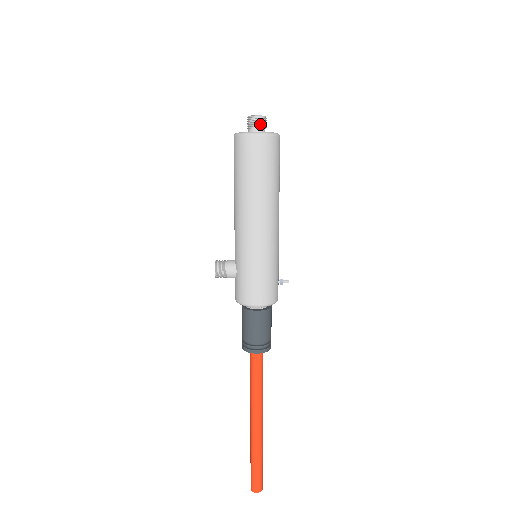
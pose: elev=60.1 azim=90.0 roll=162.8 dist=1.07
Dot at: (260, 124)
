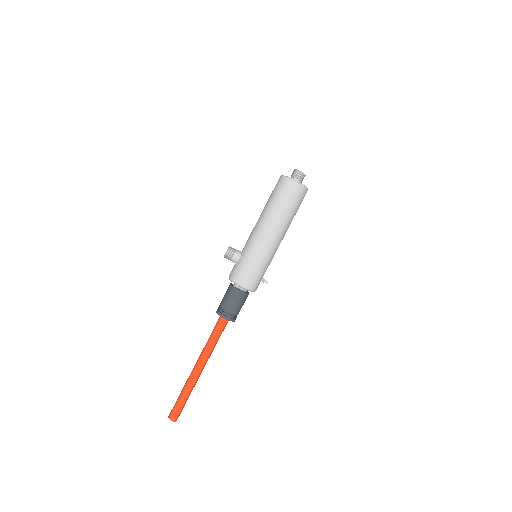
Dot at: (300, 177)
